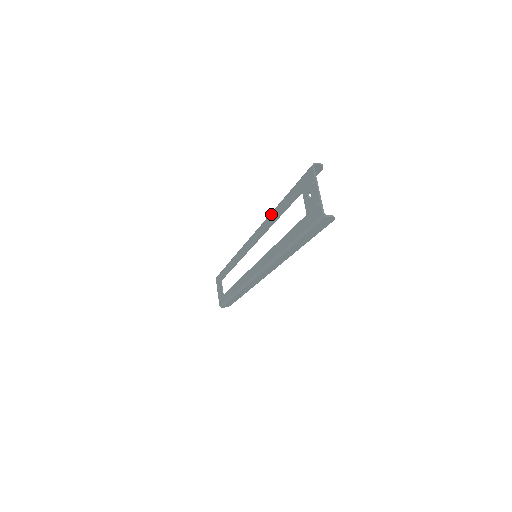
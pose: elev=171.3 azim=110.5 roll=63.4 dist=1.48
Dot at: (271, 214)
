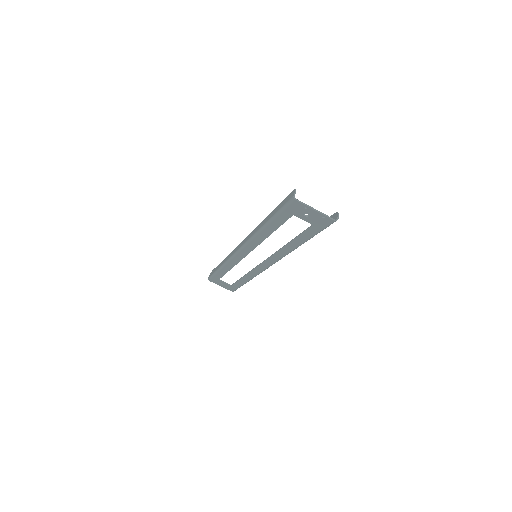
Dot at: (259, 234)
